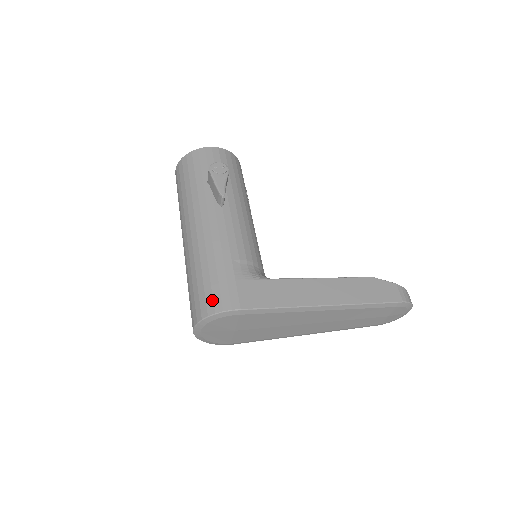
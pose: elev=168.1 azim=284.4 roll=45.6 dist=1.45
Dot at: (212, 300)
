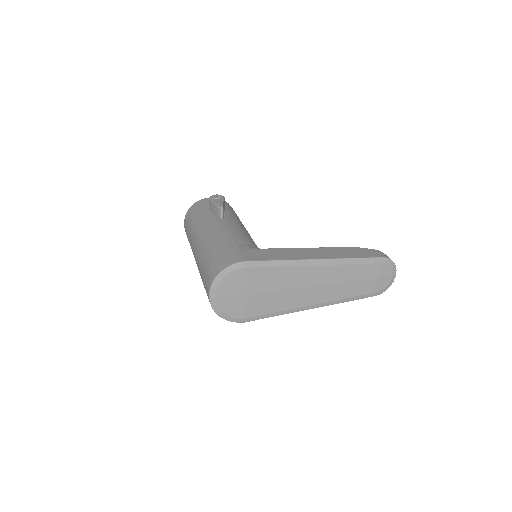
Dot at: (221, 263)
